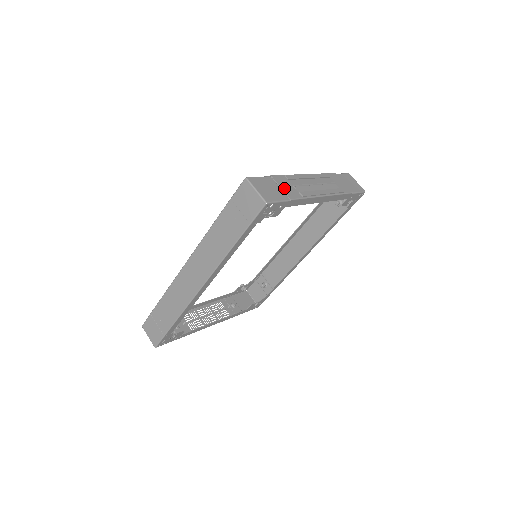
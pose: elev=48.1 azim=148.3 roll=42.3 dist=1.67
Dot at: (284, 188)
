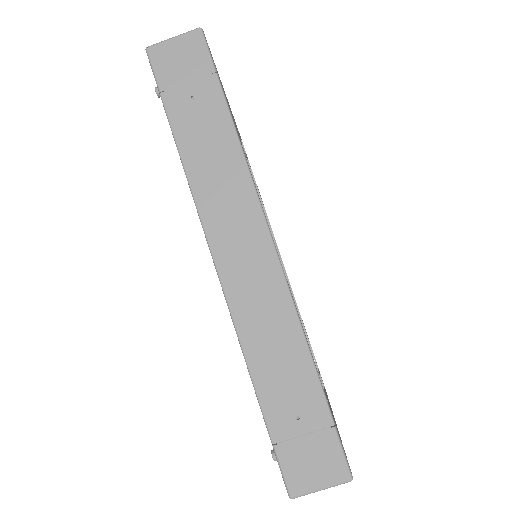
Dot at: occluded
